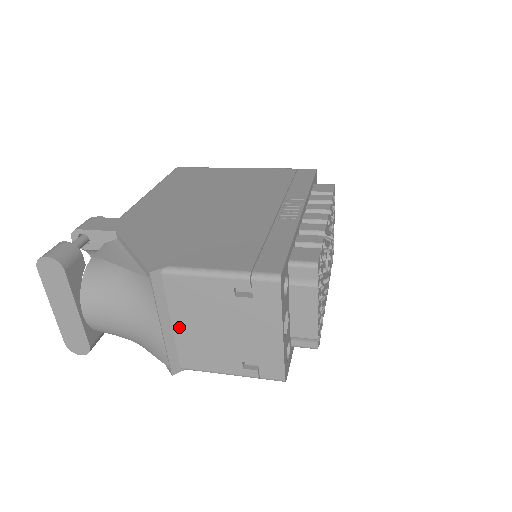
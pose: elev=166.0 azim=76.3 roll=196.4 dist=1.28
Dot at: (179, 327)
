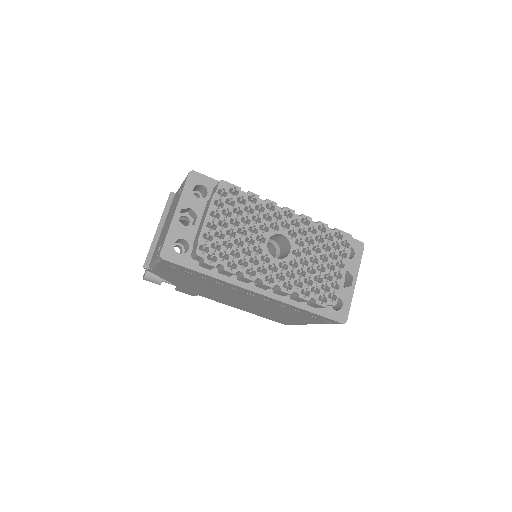
Dot at: occluded
